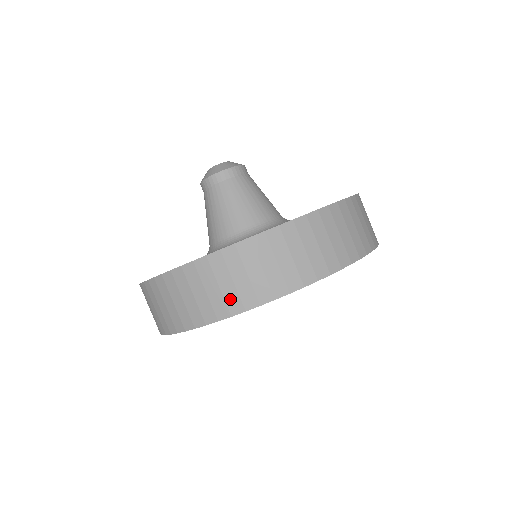
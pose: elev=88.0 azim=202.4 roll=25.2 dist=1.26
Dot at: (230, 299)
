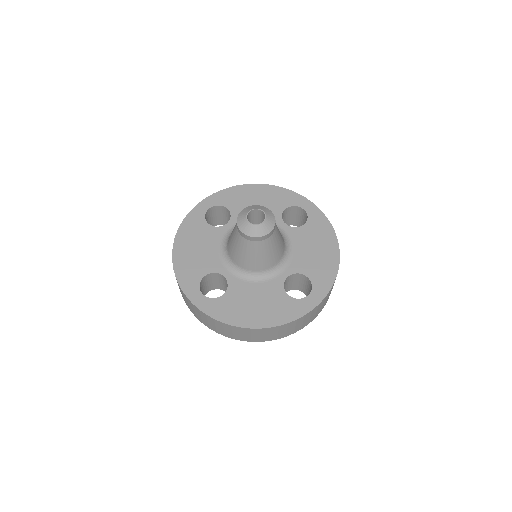
Dot at: (263, 338)
